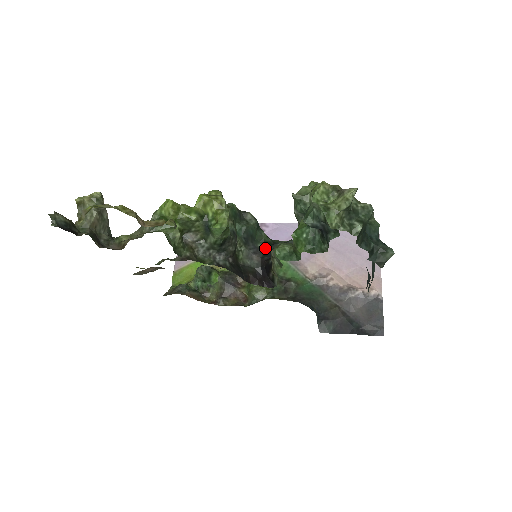
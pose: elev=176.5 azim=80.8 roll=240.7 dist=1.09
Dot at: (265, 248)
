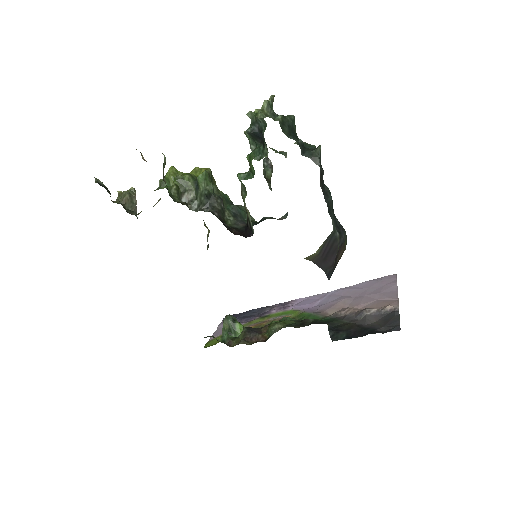
Dot at: (252, 224)
